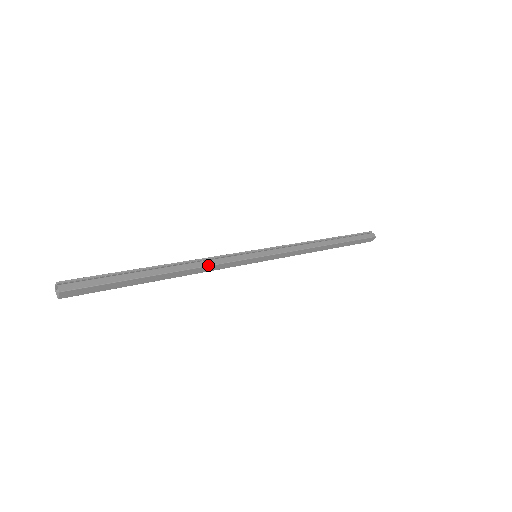
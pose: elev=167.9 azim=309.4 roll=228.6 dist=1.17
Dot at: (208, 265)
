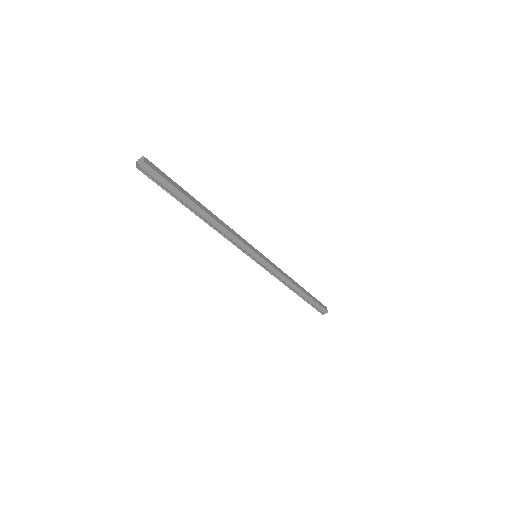
Dot at: (228, 226)
